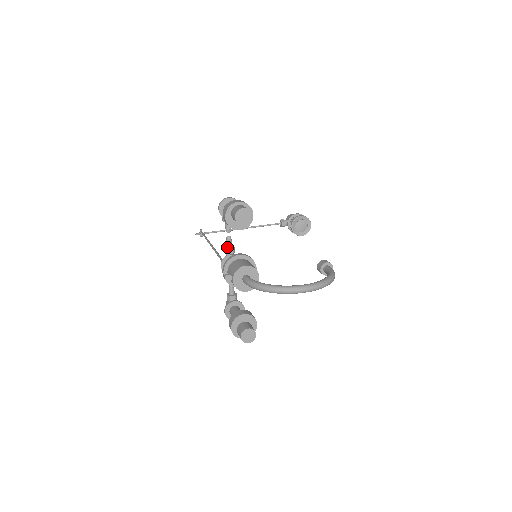
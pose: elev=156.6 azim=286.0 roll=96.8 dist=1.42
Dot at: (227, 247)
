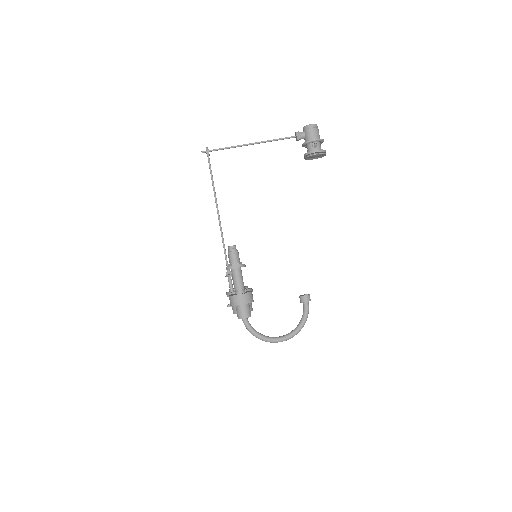
Dot at: occluded
